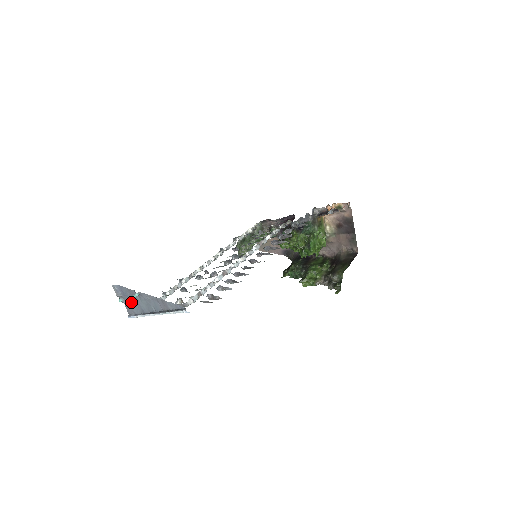
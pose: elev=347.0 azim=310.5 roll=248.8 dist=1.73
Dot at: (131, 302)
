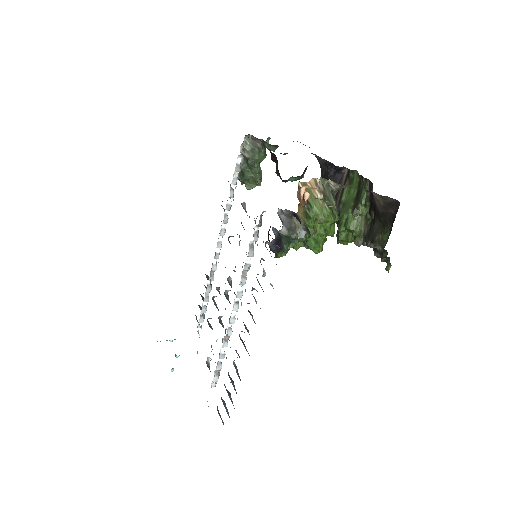
Dot at: (177, 357)
